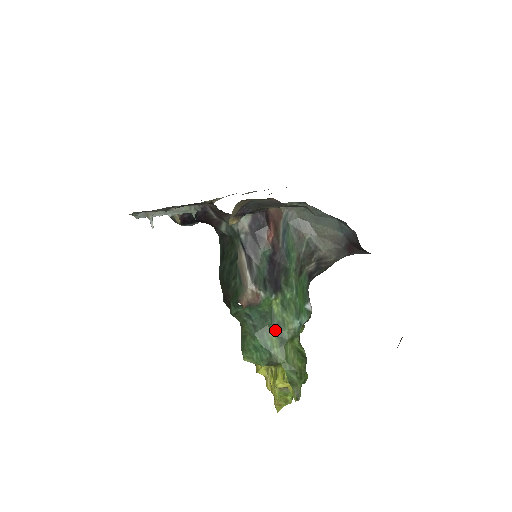
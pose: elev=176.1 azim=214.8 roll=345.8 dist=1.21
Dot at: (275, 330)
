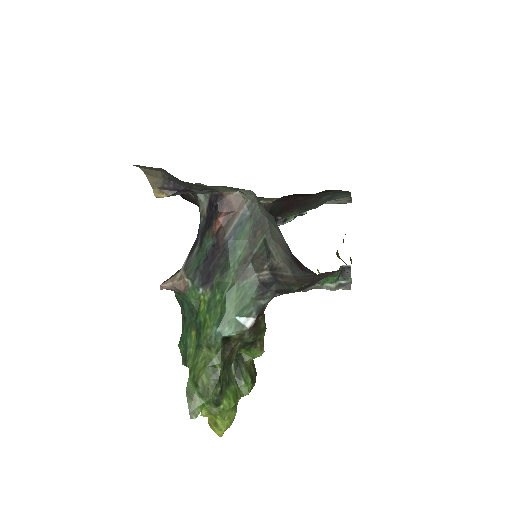
Dot at: (196, 329)
